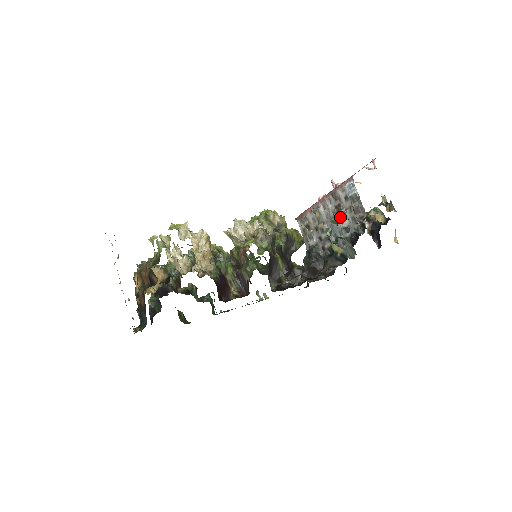
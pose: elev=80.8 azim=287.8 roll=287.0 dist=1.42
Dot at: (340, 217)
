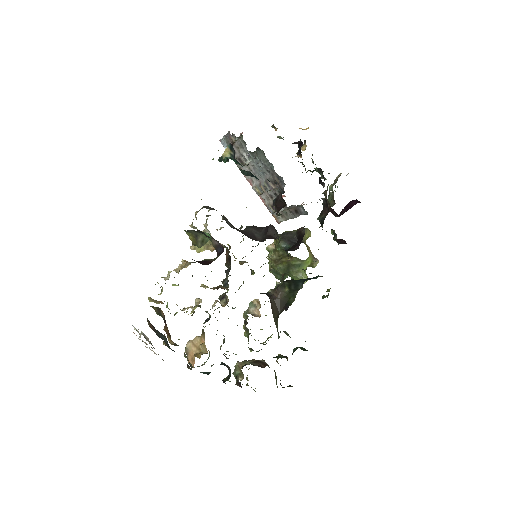
Dot at: occluded
